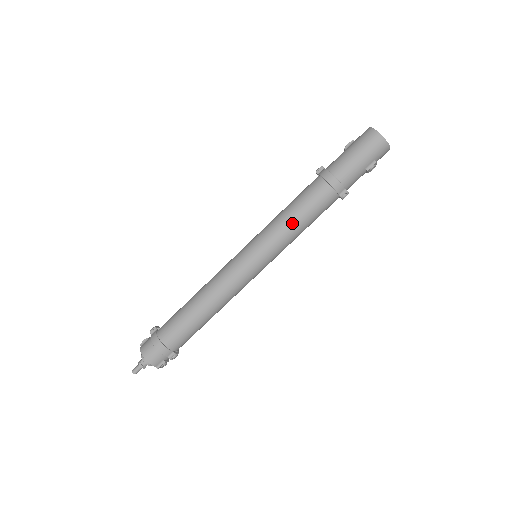
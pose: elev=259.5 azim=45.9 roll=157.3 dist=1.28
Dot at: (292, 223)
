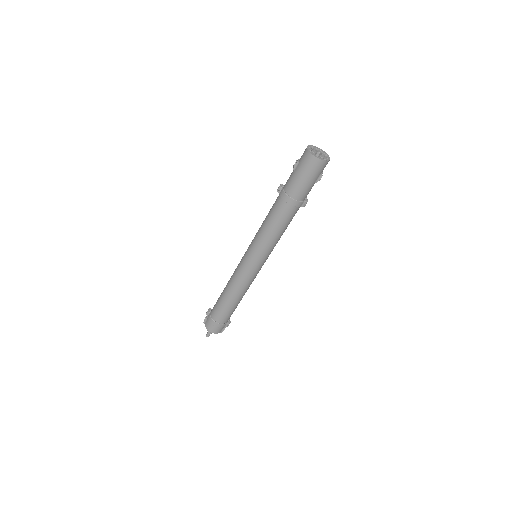
Dot at: (273, 236)
